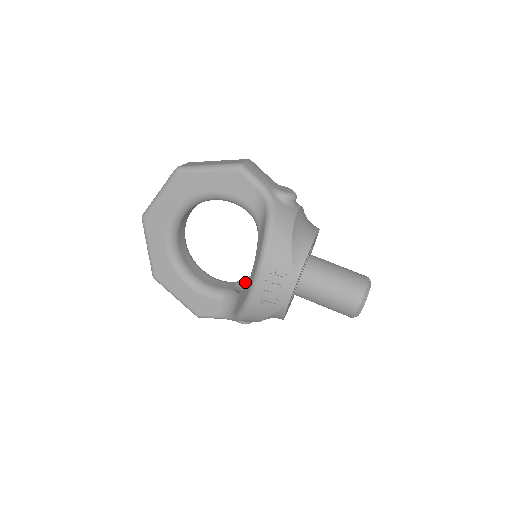
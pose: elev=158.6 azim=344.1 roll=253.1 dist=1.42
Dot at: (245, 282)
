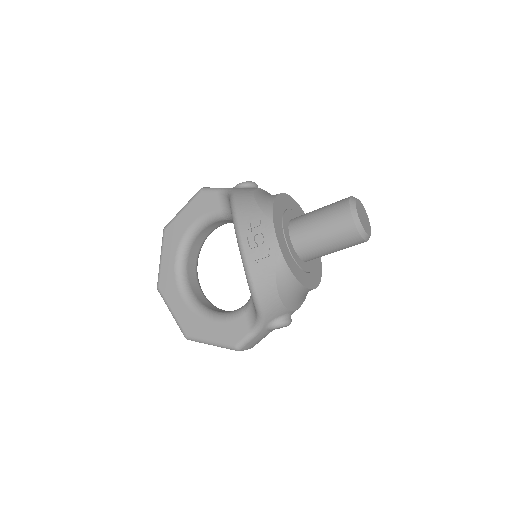
Dot at: occluded
